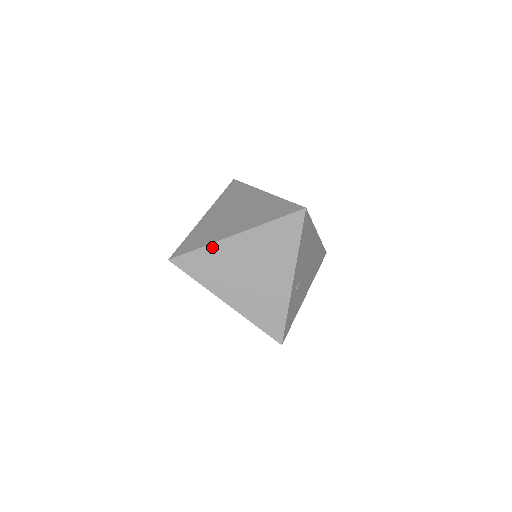
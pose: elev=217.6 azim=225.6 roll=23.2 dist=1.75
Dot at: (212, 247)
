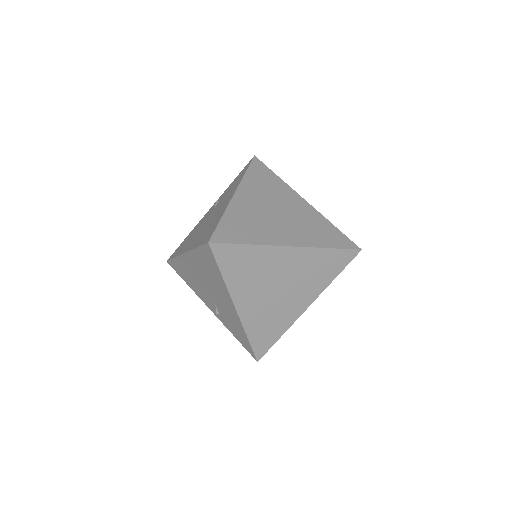
Dot at: (262, 249)
